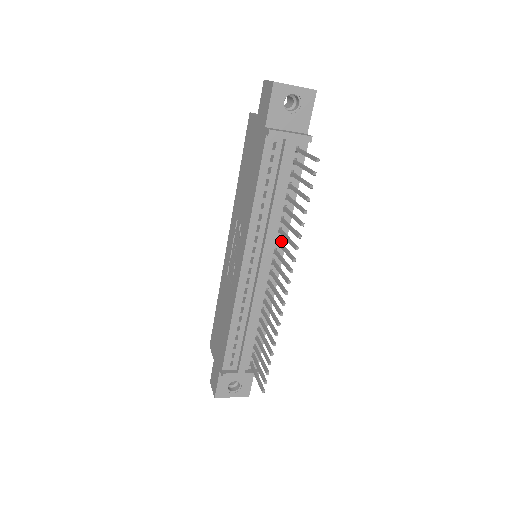
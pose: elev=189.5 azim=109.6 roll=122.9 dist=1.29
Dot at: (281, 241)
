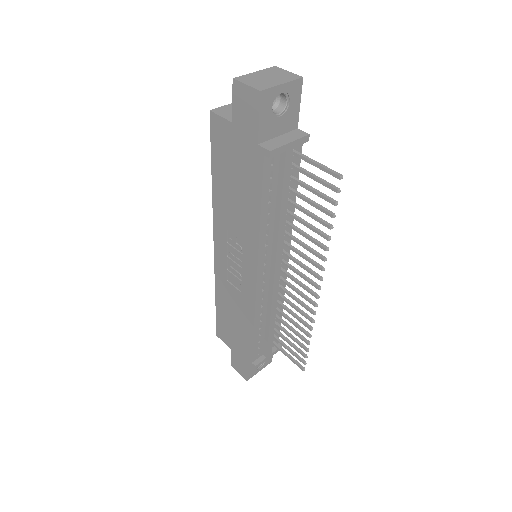
Dot at: (287, 240)
